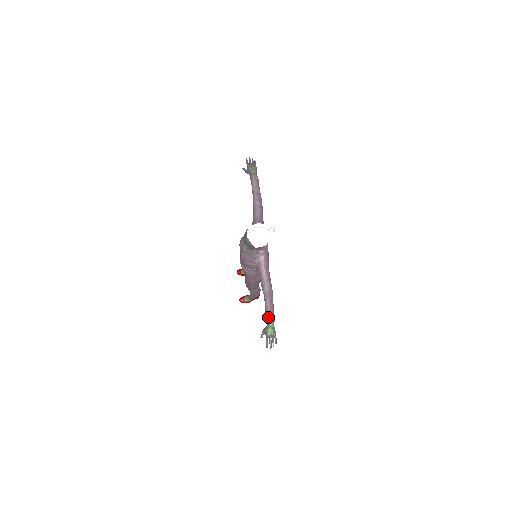
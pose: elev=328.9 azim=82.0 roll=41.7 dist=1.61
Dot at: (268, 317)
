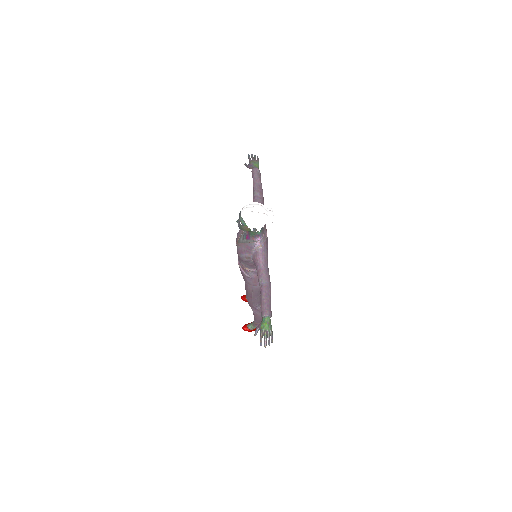
Dot at: (263, 310)
